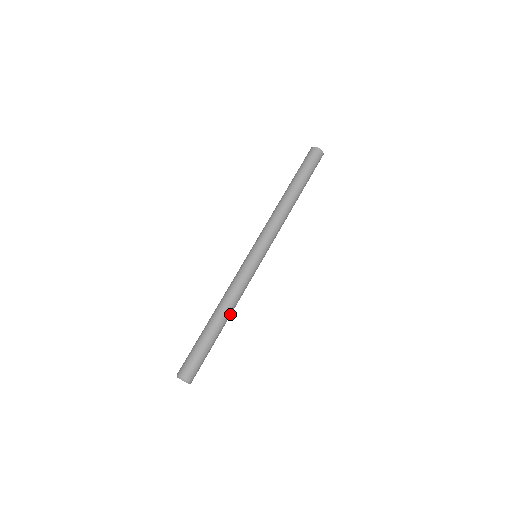
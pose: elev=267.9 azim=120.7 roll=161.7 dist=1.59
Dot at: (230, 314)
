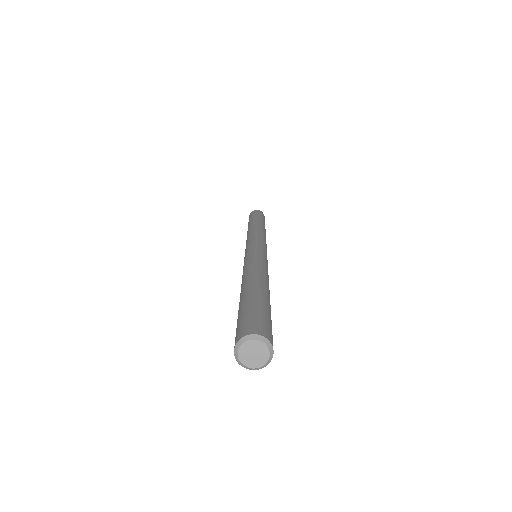
Dot at: (267, 283)
